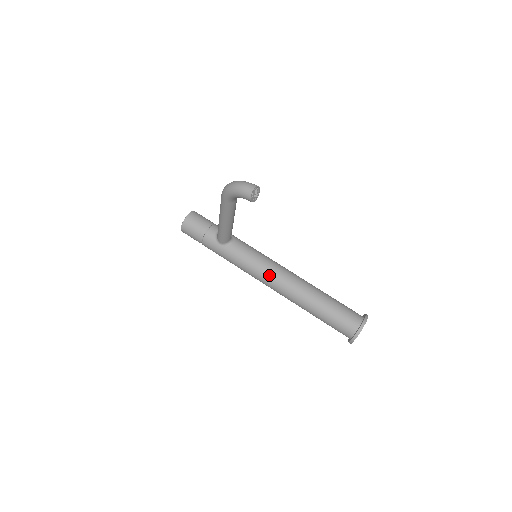
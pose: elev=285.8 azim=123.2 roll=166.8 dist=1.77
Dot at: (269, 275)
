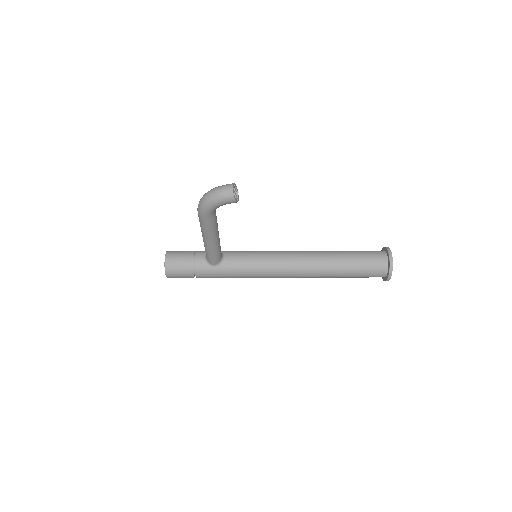
Dot at: (279, 266)
